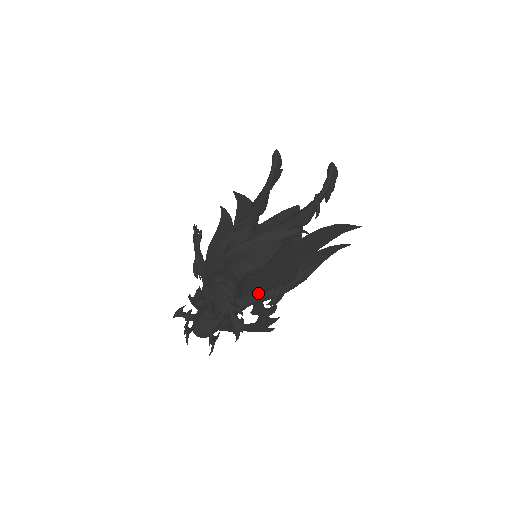
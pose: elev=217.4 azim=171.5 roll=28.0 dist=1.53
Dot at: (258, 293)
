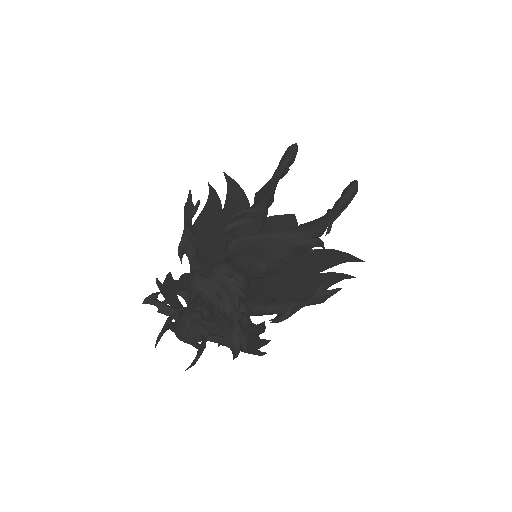
Dot at: (266, 303)
